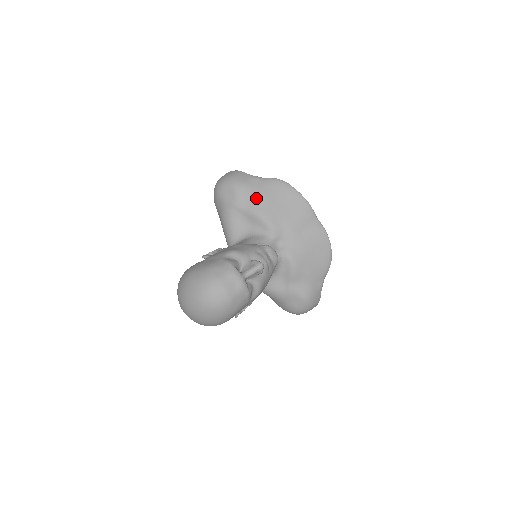
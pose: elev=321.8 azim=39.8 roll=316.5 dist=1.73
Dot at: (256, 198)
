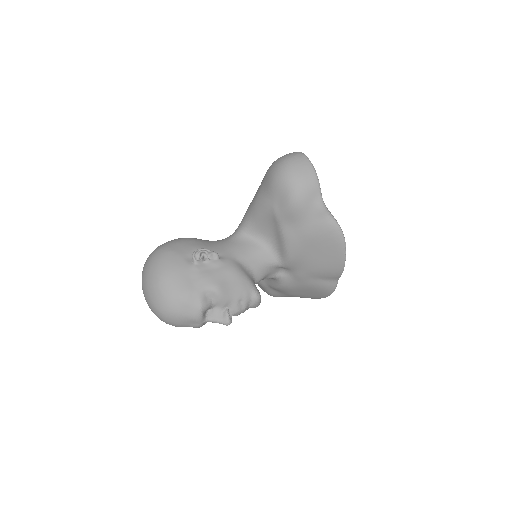
Dot at: (300, 230)
